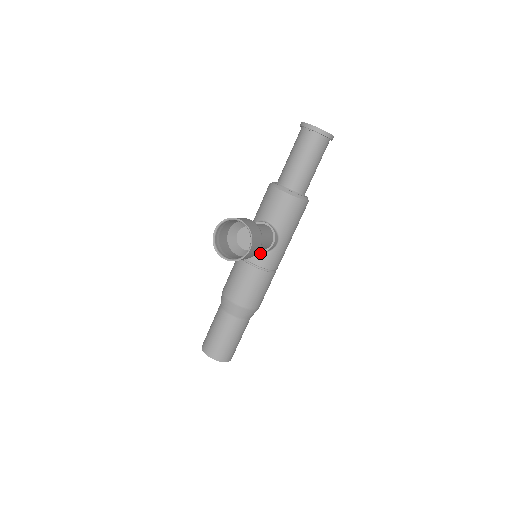
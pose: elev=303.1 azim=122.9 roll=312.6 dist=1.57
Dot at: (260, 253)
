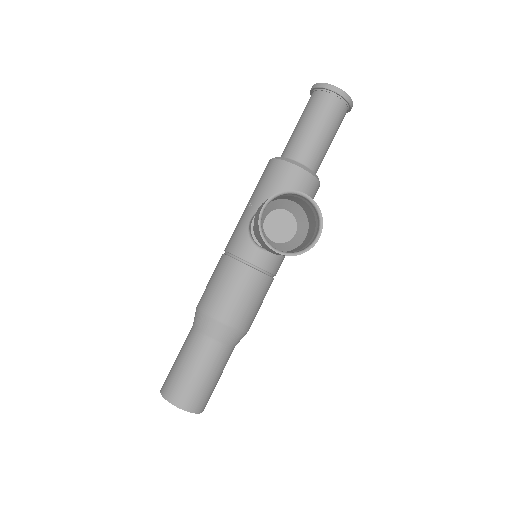
Dot at: (267, 251)
